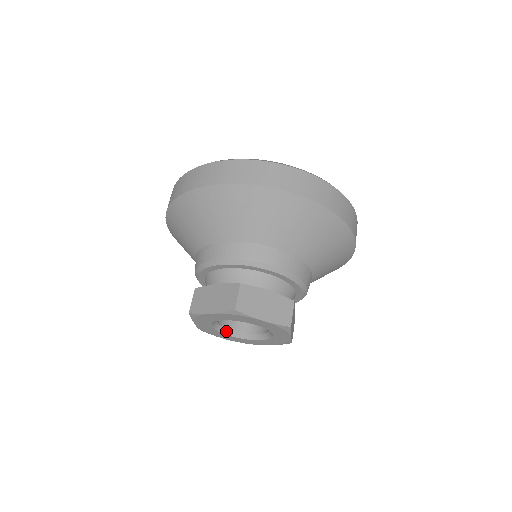
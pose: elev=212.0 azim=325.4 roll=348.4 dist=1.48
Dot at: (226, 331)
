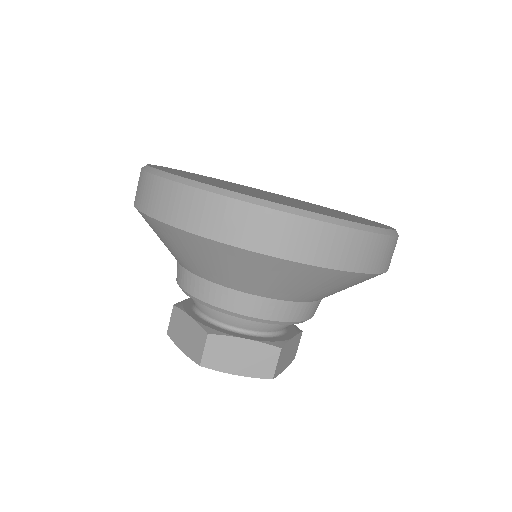
Dot at: occluded
